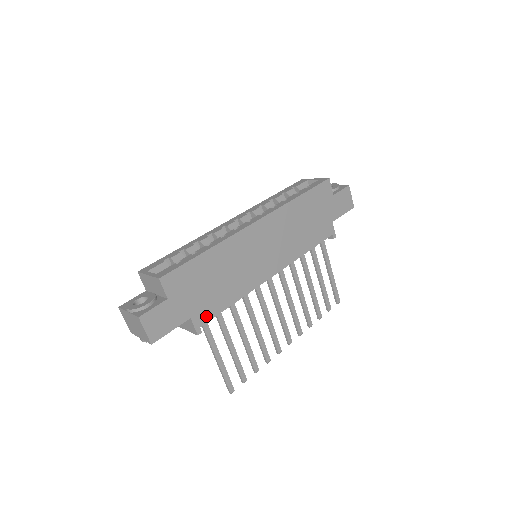
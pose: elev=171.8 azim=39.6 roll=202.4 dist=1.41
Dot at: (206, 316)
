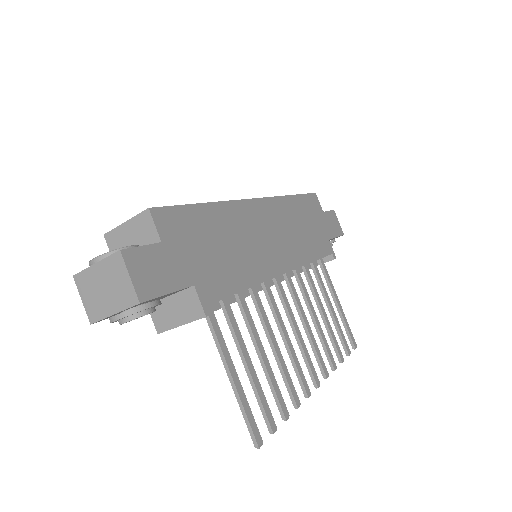
Dot at: (214, 292)
